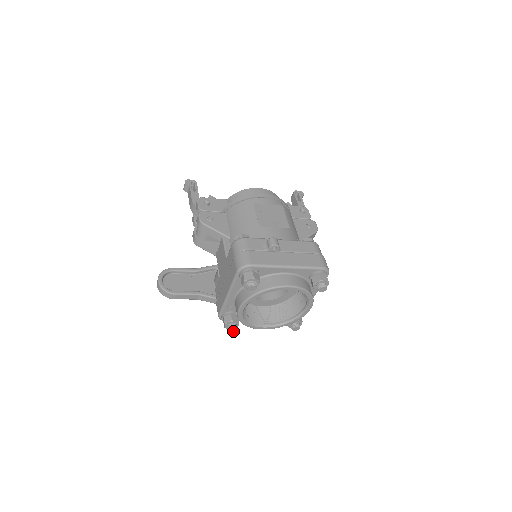
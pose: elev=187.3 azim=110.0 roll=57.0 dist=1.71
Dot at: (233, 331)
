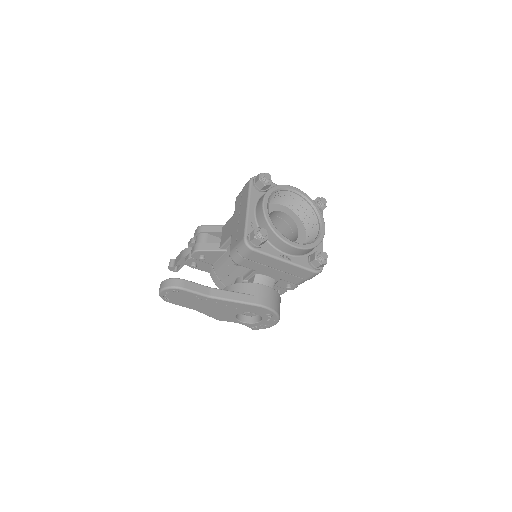
Dot at: (265, 236)
